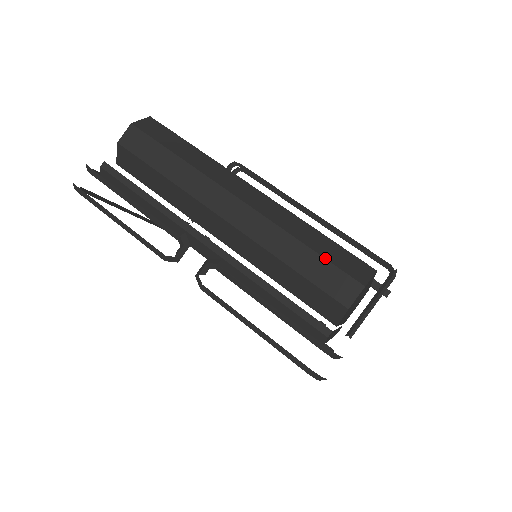
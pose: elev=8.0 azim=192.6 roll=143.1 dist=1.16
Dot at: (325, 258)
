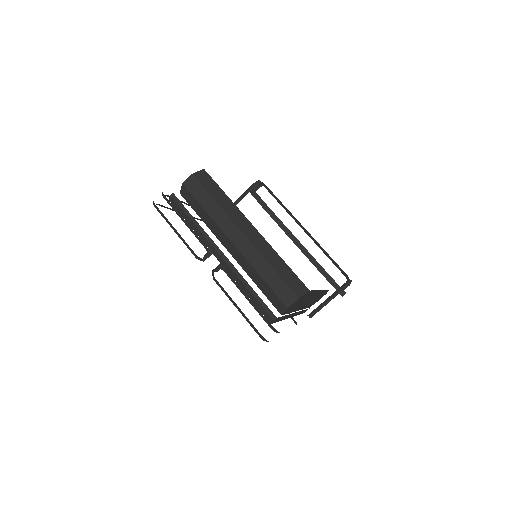
Dot at: (282, 278)
